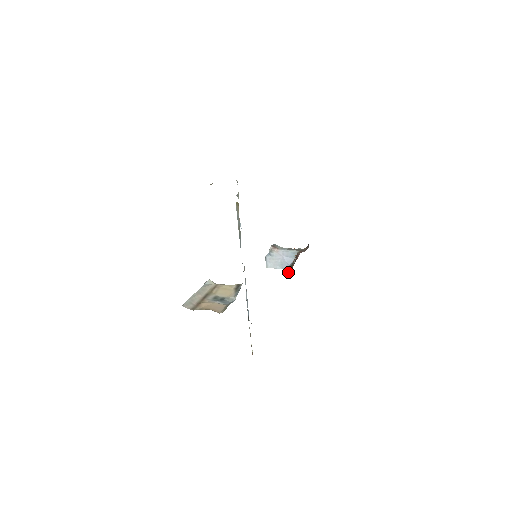
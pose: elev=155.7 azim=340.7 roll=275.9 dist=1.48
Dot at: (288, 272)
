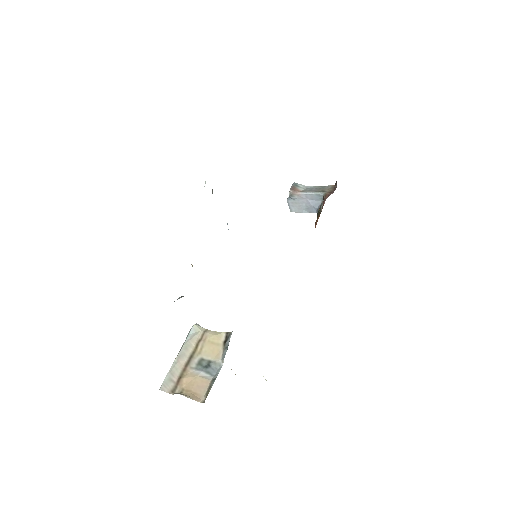
Dot at: (315, 222)
